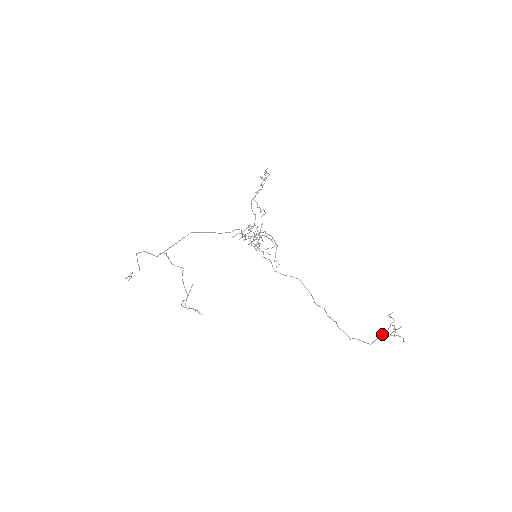
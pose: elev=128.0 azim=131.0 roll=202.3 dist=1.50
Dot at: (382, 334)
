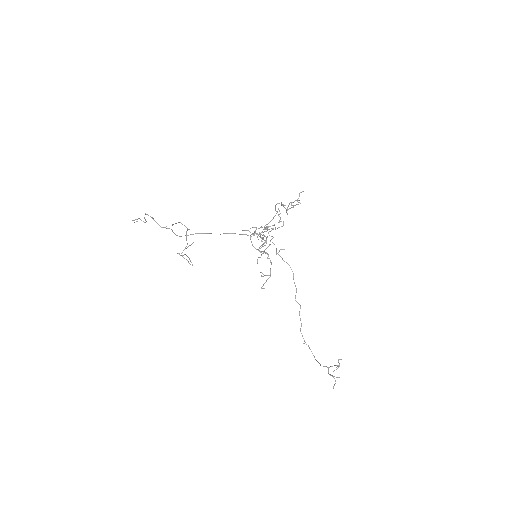
Dot at: (325, 366)
